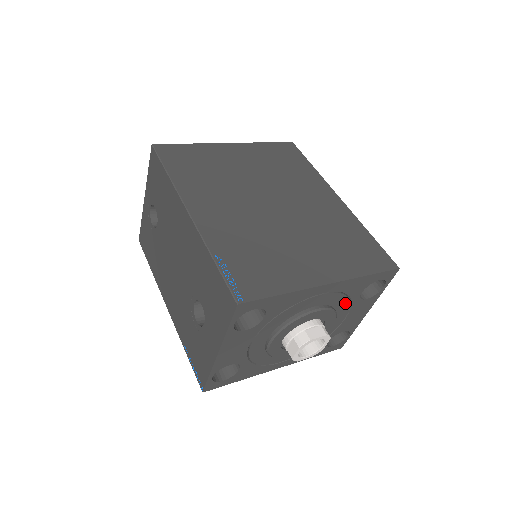
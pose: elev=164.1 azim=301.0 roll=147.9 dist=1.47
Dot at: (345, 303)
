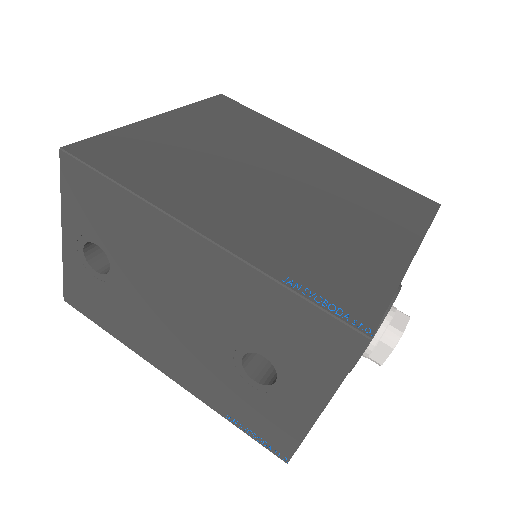
Dot at: occluded
